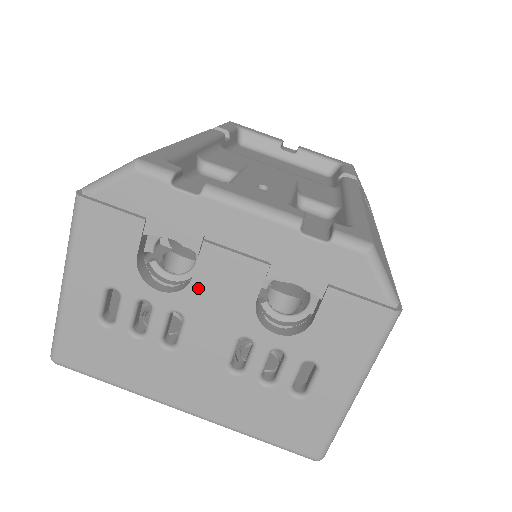
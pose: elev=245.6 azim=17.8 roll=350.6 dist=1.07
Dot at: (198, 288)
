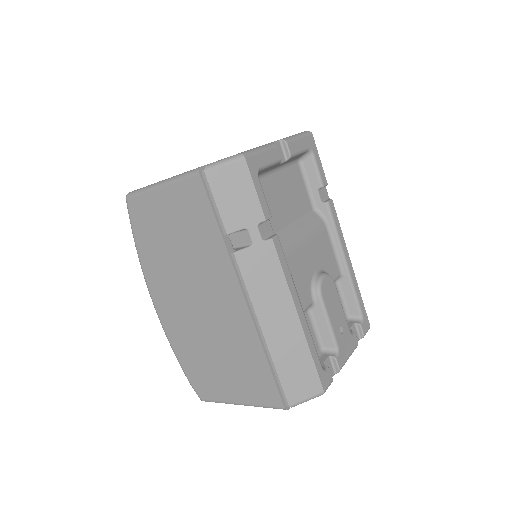
Dot at: occluded
